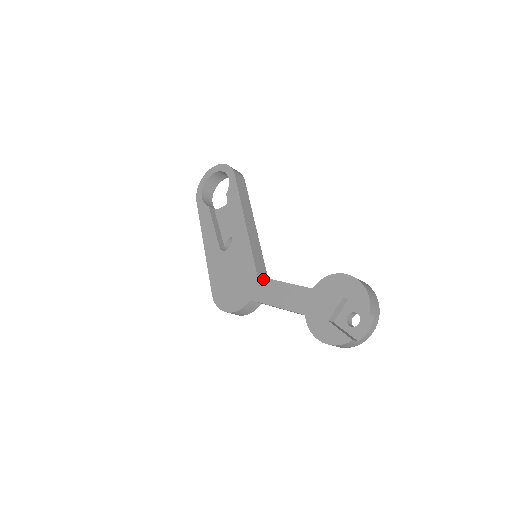
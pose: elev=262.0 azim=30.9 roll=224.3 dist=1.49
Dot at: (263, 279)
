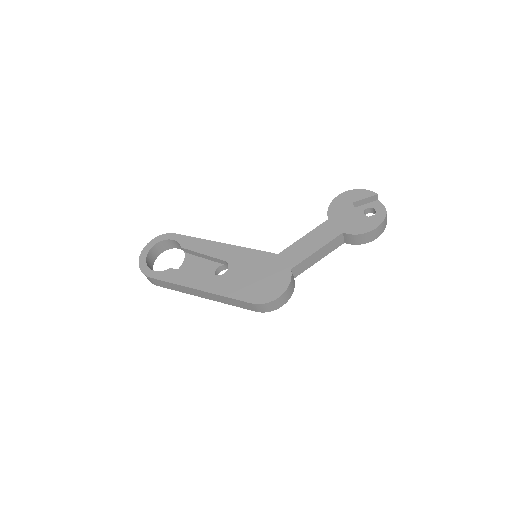
Dot at: (285, 250)
